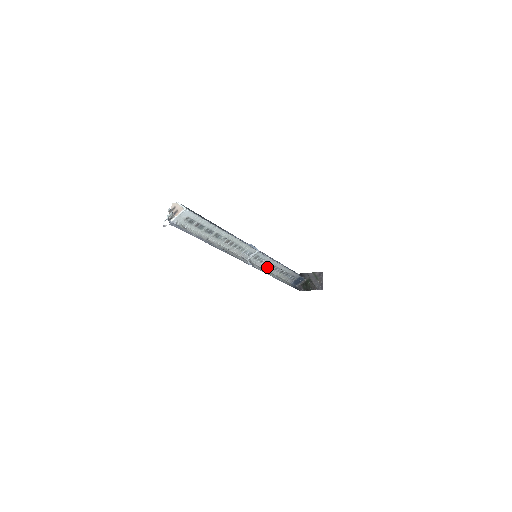
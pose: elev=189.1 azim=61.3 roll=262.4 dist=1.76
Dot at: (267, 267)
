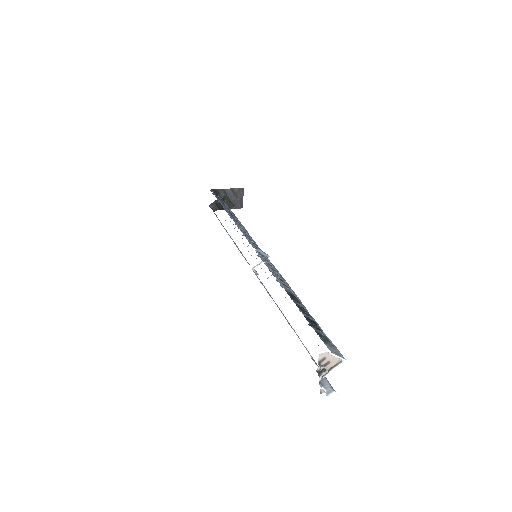
Dot at: occluded
